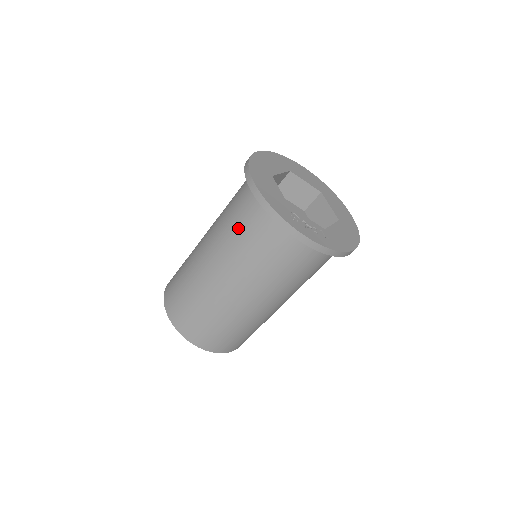
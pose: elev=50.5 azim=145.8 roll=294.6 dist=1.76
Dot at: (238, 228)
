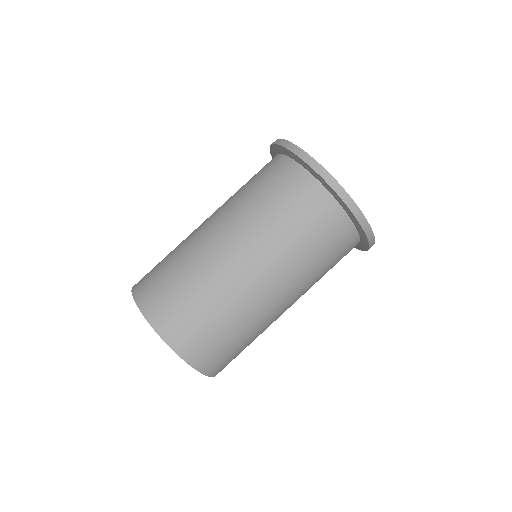
Dot at: occluded
